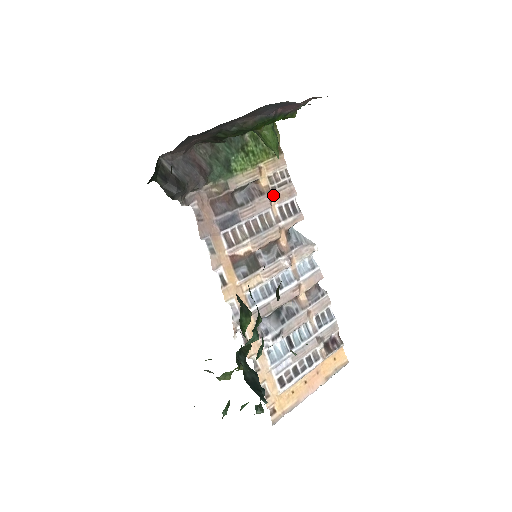
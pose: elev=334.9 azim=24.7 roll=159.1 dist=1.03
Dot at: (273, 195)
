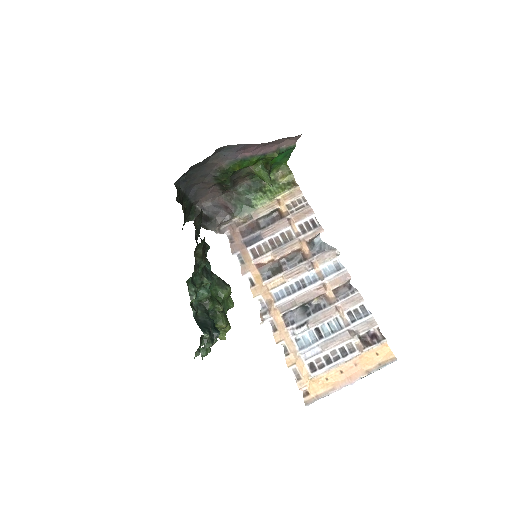
Dot at: (292, 217)
